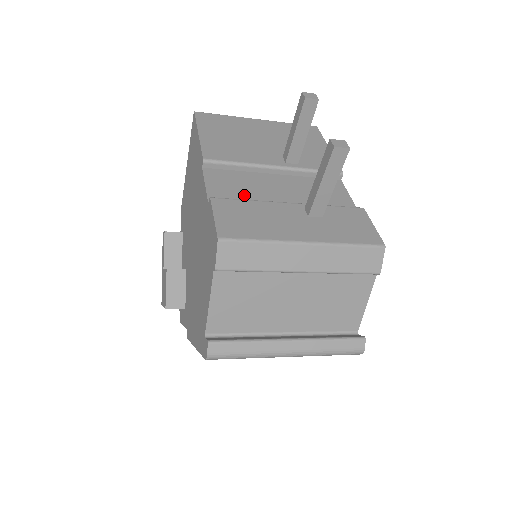
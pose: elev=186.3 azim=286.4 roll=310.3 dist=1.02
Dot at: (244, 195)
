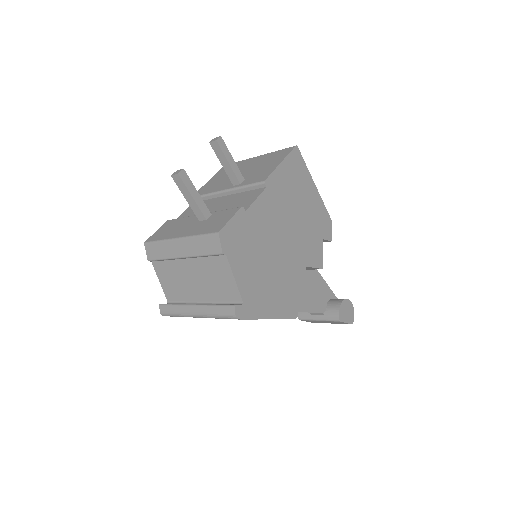
Dot at: (193, 215)
